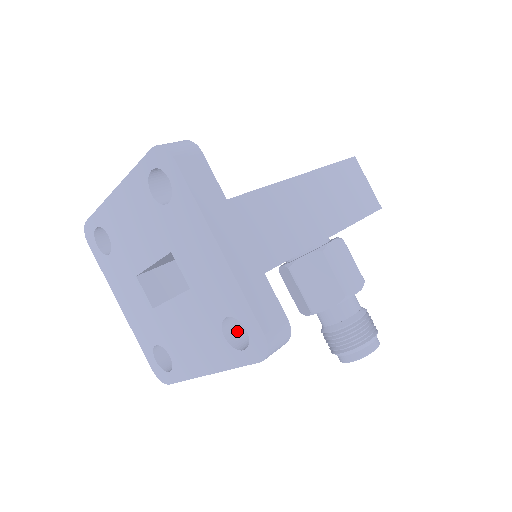
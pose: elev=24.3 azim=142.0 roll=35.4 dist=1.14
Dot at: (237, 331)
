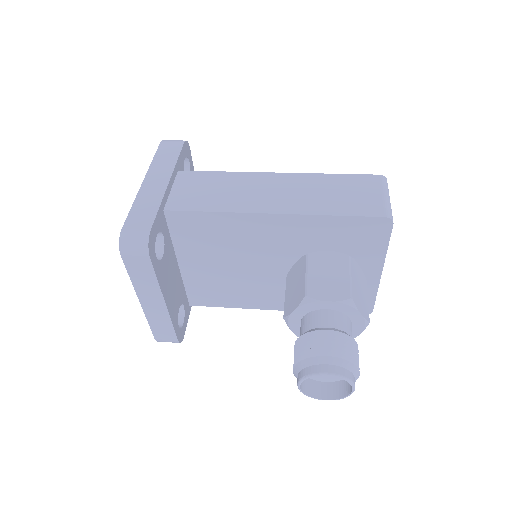
Dot at: occluded
